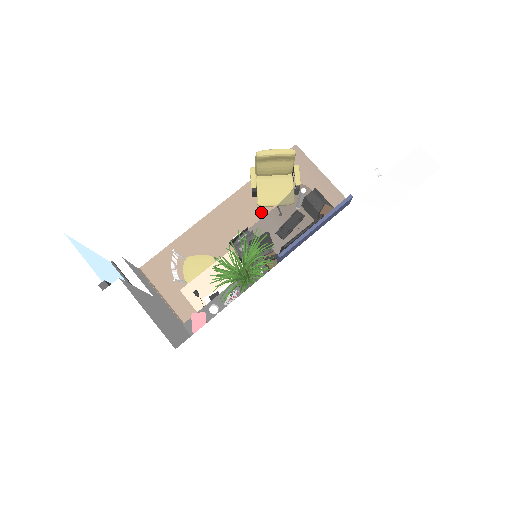
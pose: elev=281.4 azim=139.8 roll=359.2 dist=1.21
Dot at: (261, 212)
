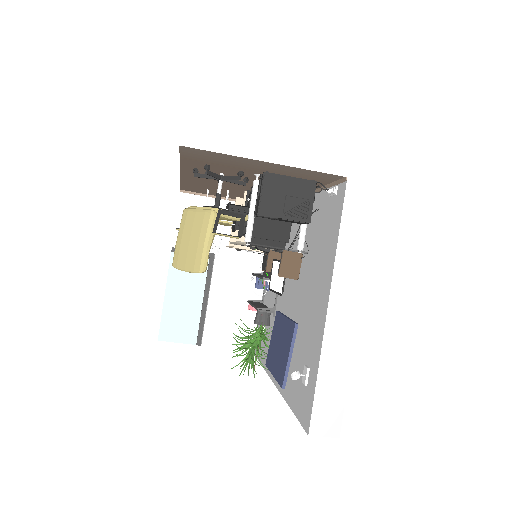
Dot at: occluded
